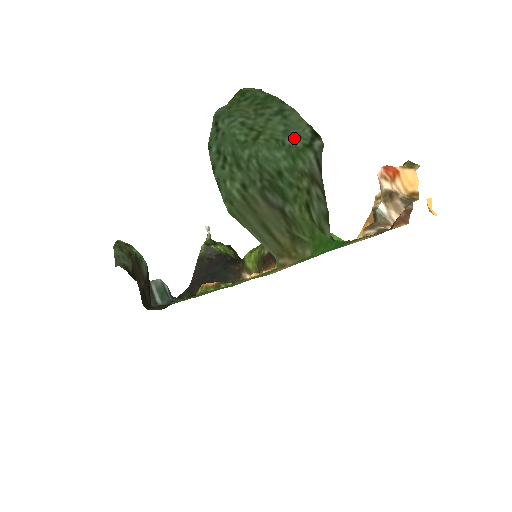
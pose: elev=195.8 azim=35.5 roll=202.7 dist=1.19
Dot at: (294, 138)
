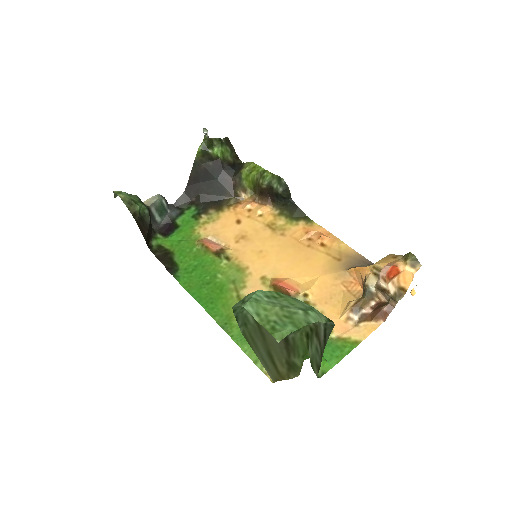
Dot at: (311, 309)
